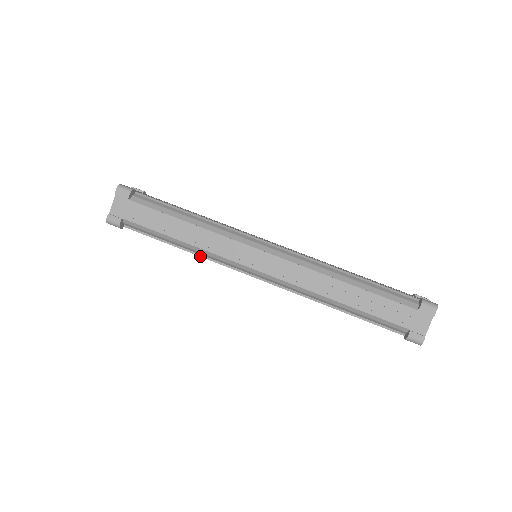
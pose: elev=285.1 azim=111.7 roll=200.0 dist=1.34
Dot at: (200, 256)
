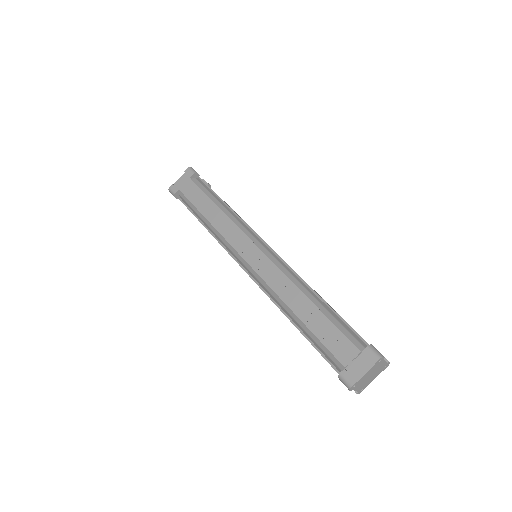
Dot at: (215, 238)
